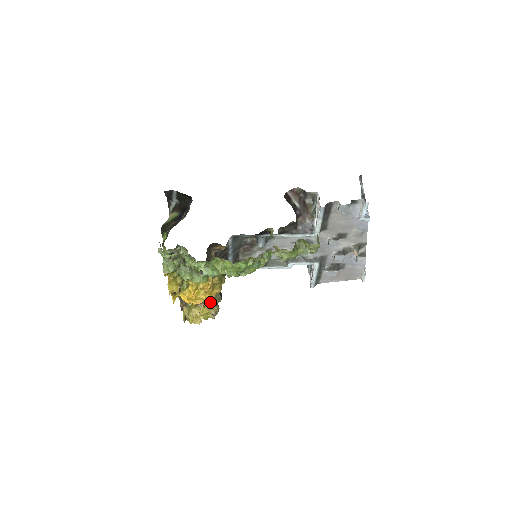
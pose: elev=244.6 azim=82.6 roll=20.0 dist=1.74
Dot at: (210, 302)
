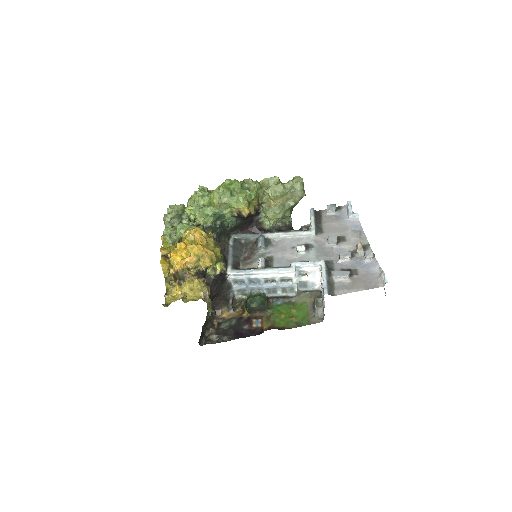
Dot at: (200, 278)
